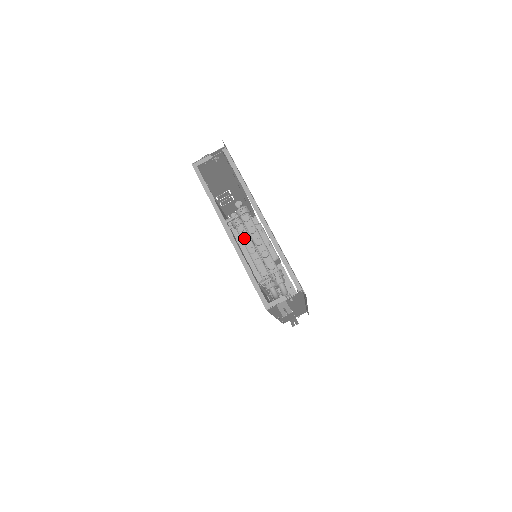
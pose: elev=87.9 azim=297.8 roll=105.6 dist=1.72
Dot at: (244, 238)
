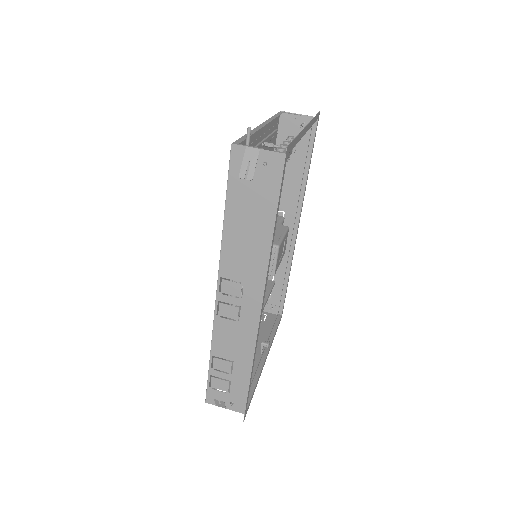
Dot at: occluded
